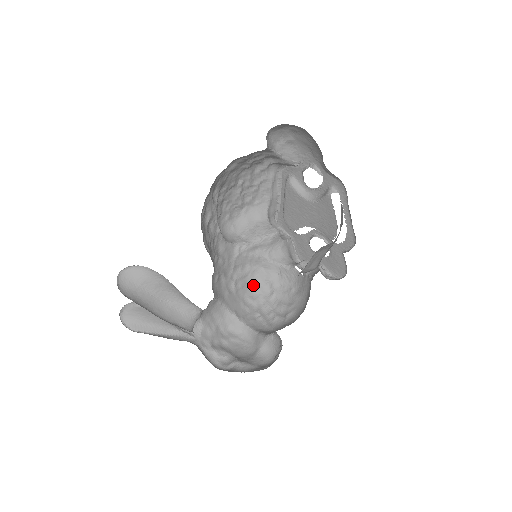
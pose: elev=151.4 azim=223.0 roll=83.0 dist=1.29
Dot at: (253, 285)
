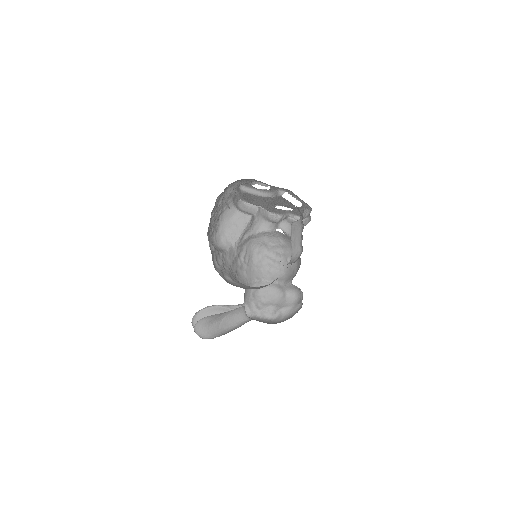
Dot at: (253, 251)
